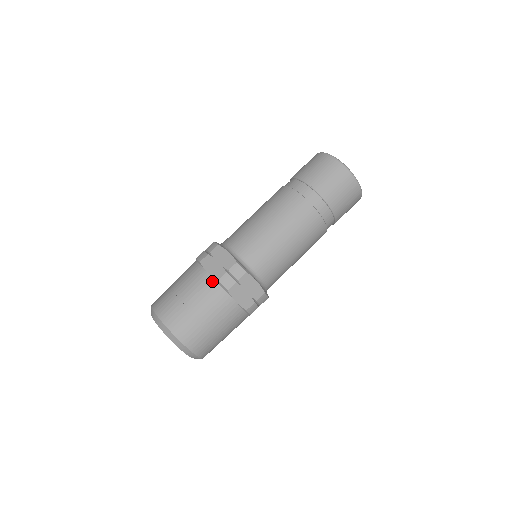
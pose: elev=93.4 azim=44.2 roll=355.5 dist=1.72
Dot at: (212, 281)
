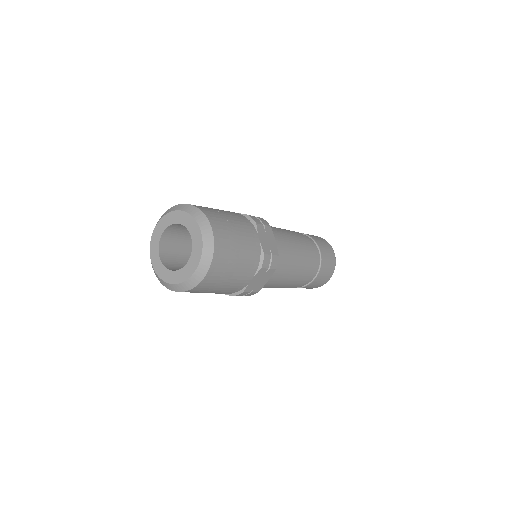
Dot at: (241, 215)
